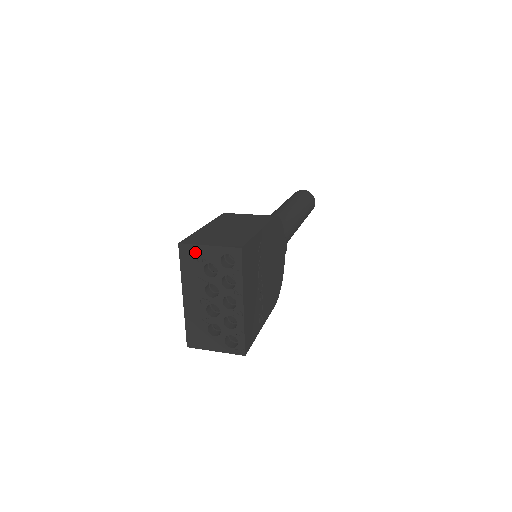
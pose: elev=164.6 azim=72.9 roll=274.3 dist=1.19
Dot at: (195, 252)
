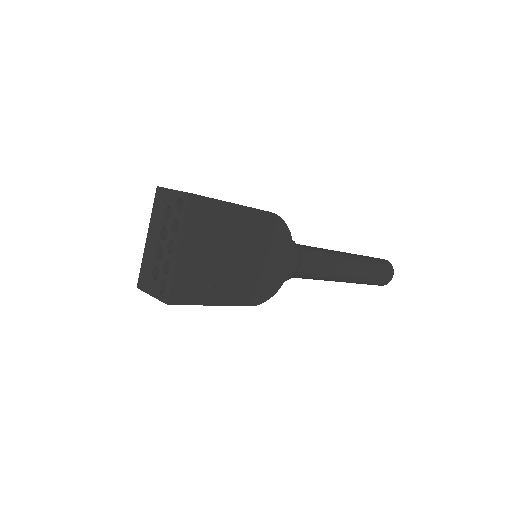
Dot at: (164, 195)
